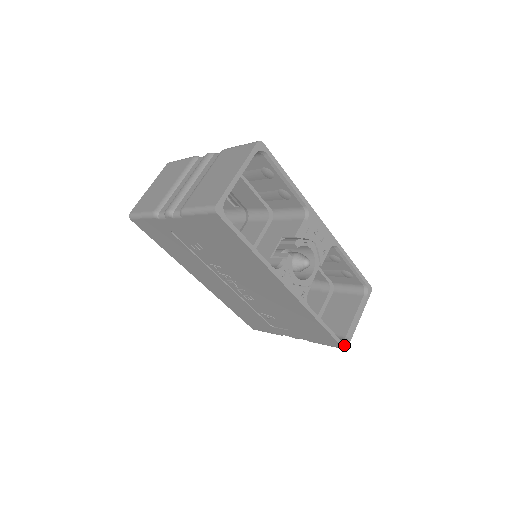
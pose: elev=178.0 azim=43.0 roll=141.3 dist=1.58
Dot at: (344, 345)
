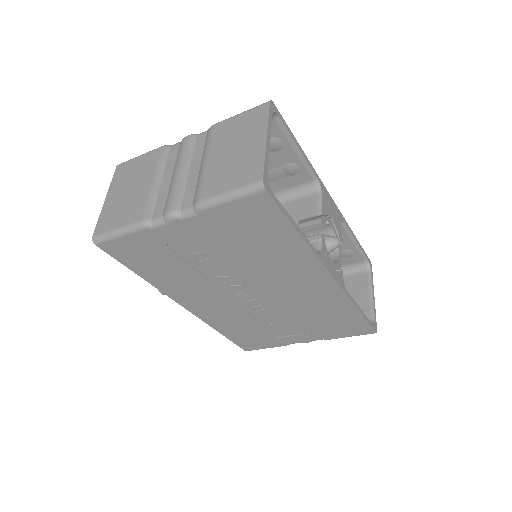
Dot at: (375, 329)
